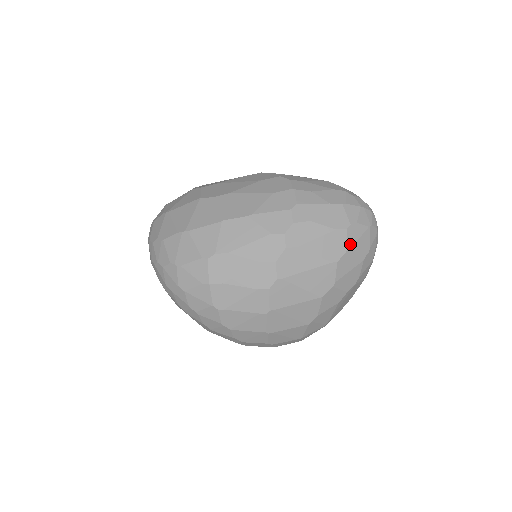
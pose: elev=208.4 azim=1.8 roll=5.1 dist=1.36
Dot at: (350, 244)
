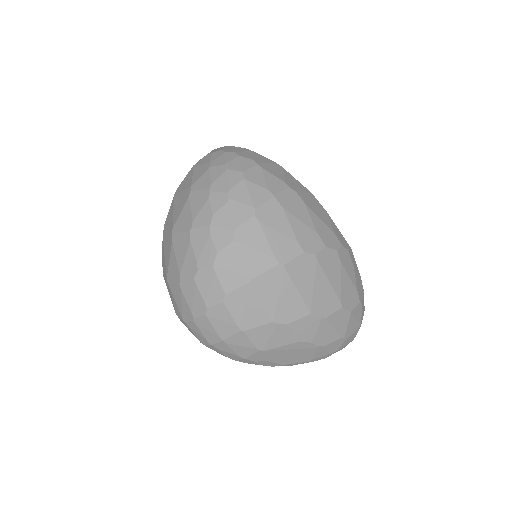
Dot at: (353, 312)
